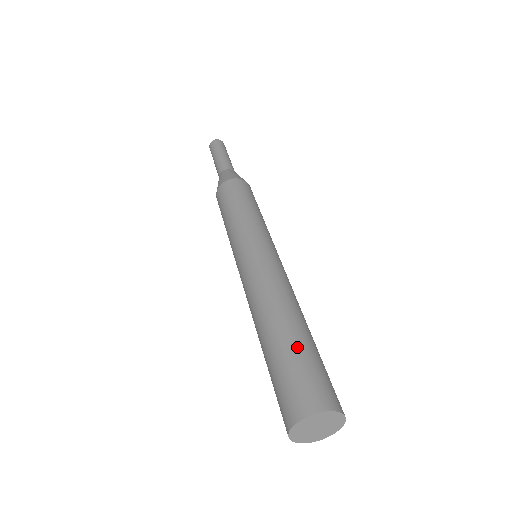
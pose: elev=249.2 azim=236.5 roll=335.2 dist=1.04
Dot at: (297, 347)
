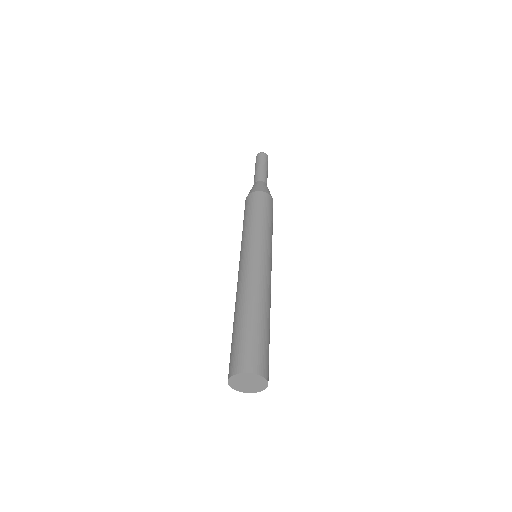
Dot at: (261, 330)
